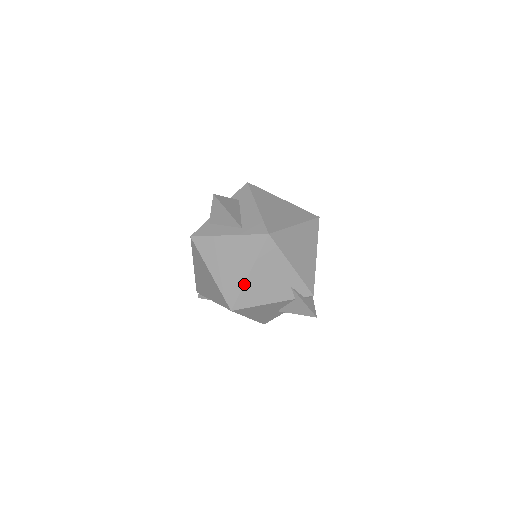
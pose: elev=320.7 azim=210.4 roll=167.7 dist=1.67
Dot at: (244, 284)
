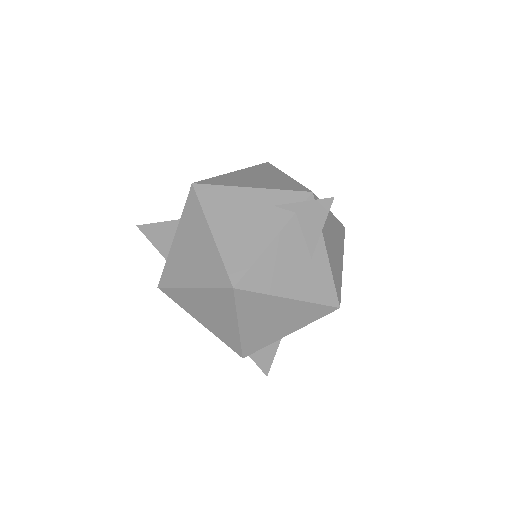
Dot at: (217, 248)
